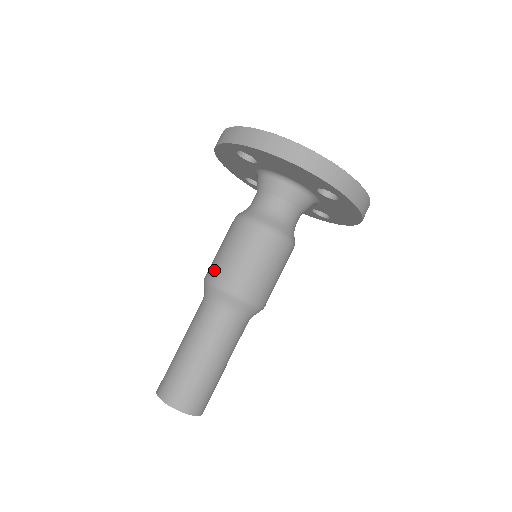
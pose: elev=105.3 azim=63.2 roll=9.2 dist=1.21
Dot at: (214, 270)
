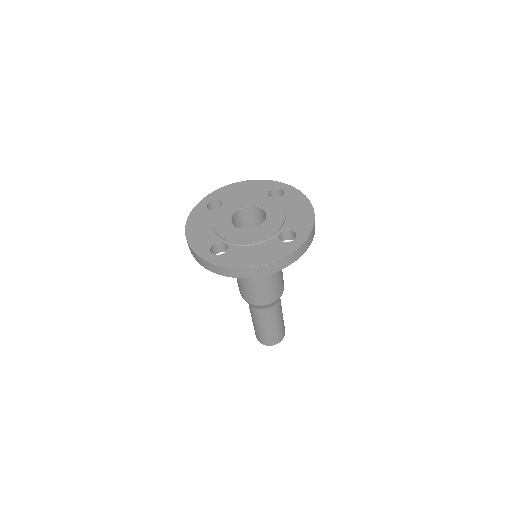
Dot at: (247, 298)
